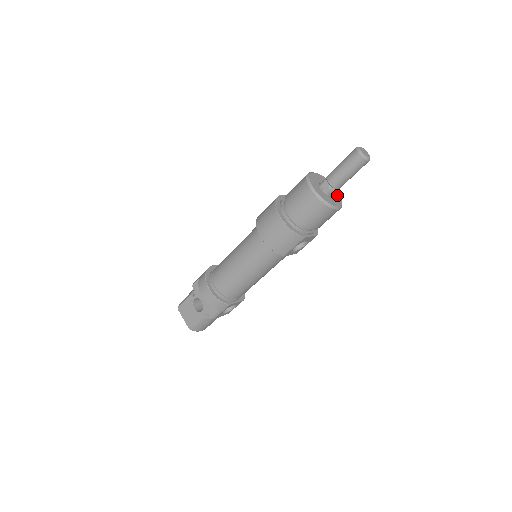
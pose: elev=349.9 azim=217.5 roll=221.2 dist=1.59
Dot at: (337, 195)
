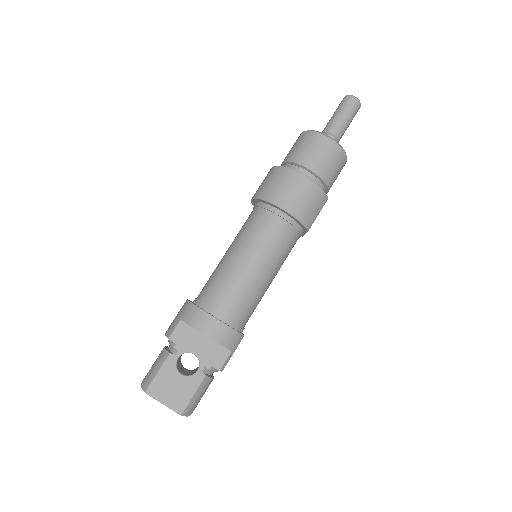
Dot at: occluded
